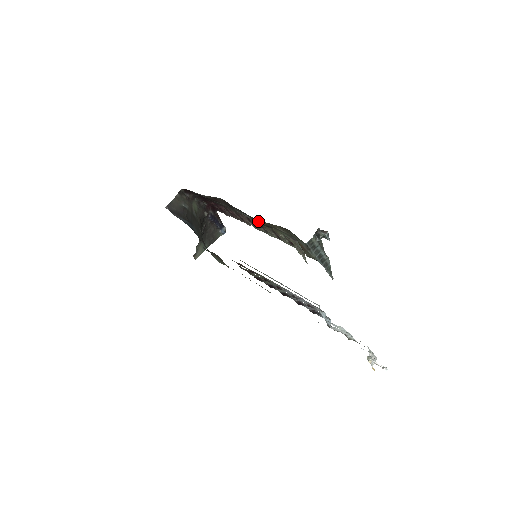
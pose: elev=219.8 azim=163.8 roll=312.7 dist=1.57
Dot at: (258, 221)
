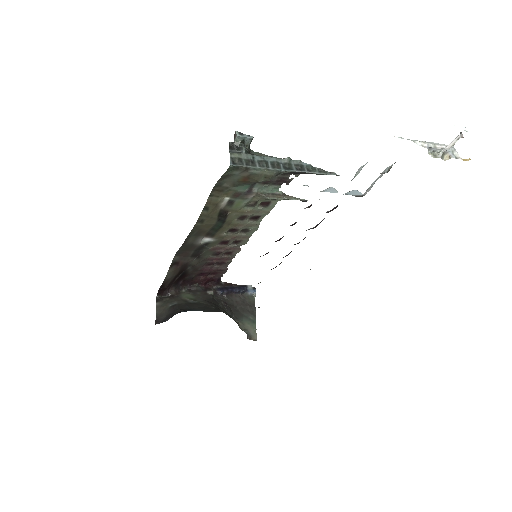
Dot at: (203, 223)
